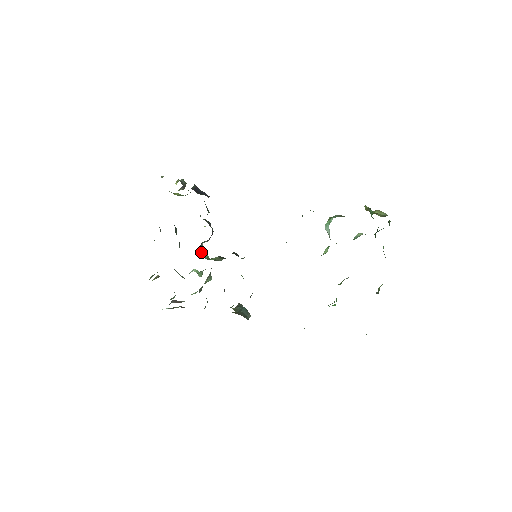
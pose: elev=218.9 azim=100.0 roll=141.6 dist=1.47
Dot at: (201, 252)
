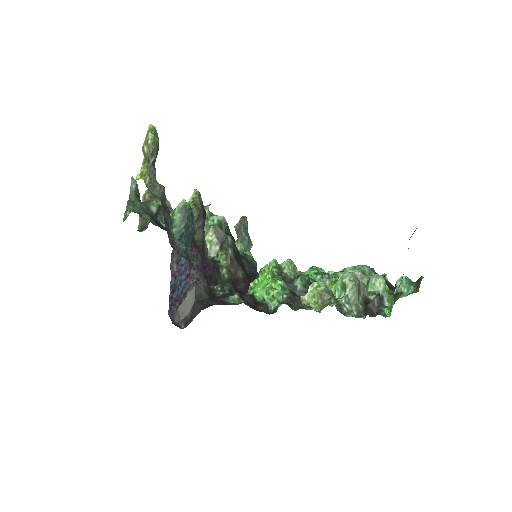
Dot at: occluded
